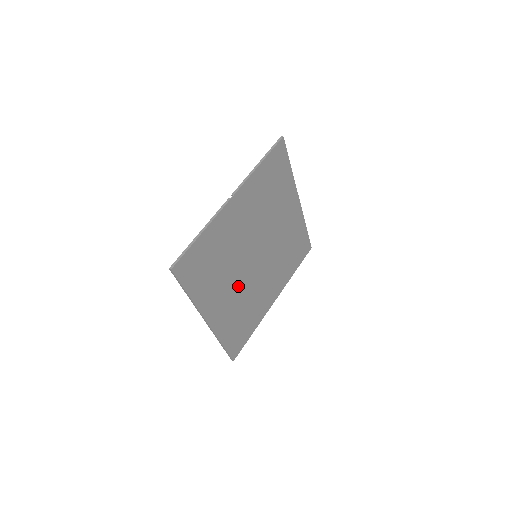
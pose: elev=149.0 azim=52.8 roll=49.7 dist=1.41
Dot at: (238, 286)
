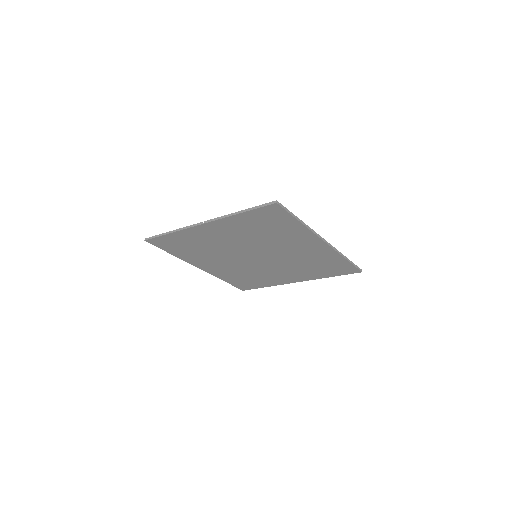
Dot at: (234, 263)
